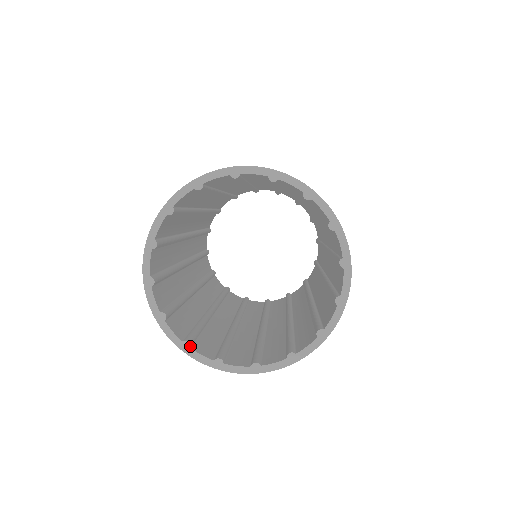
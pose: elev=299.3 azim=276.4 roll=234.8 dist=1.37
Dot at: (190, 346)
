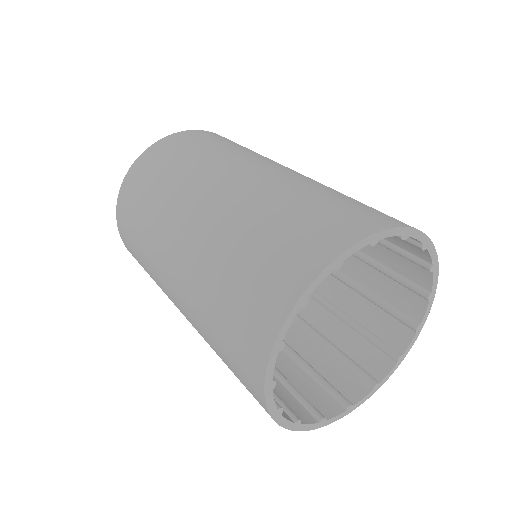
Dot at: (326, 420)
